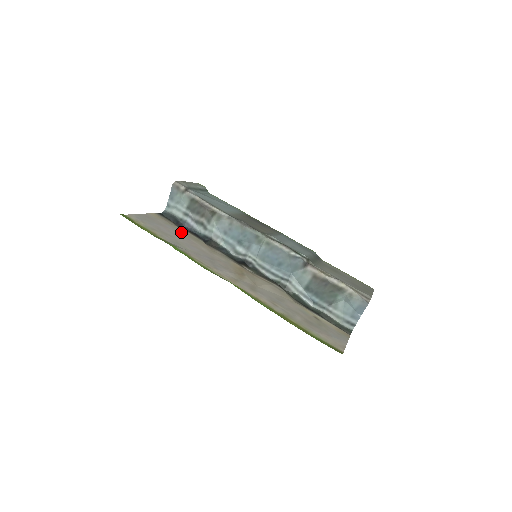
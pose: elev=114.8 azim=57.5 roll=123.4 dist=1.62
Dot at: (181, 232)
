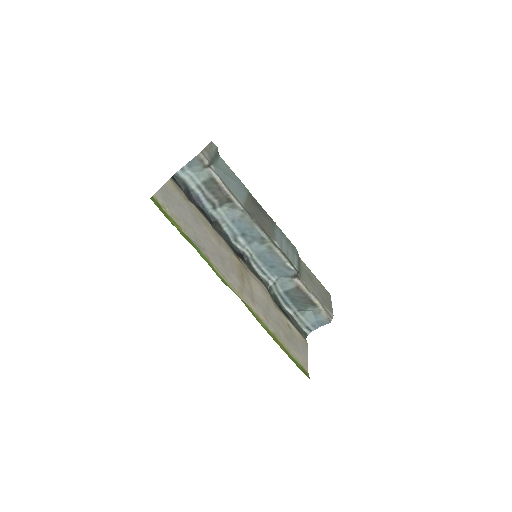
Dot at: (194, 213)
